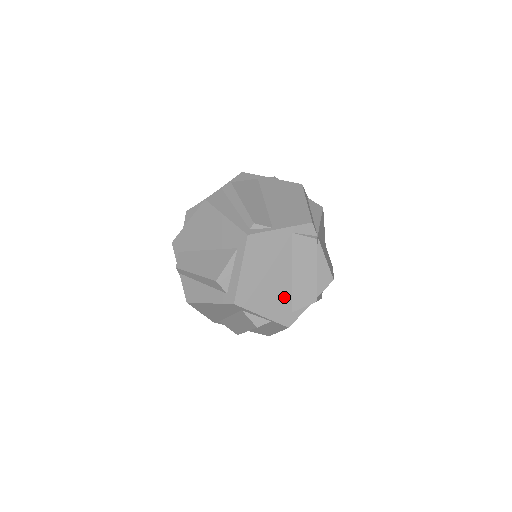
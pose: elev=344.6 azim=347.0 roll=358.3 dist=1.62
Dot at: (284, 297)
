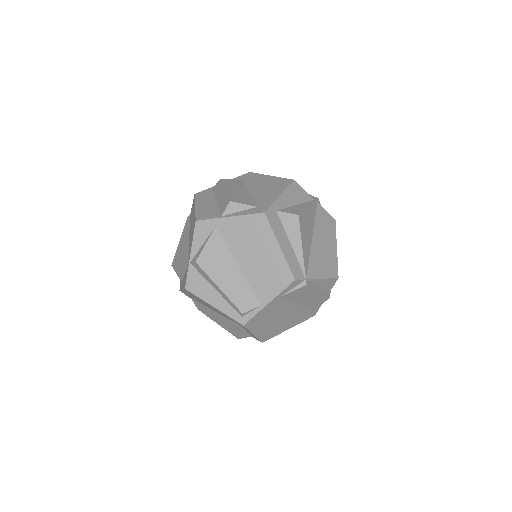
Dot at: (300, 313)
